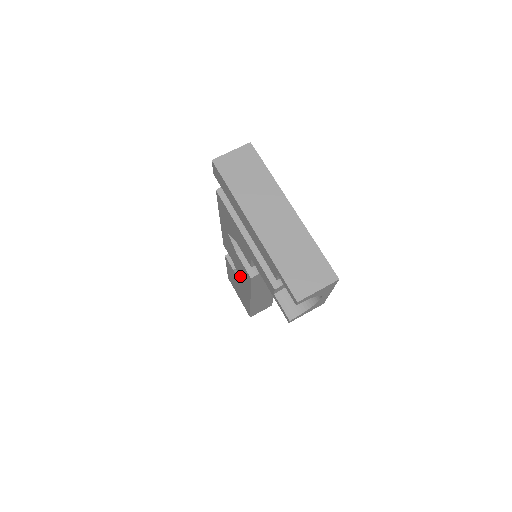
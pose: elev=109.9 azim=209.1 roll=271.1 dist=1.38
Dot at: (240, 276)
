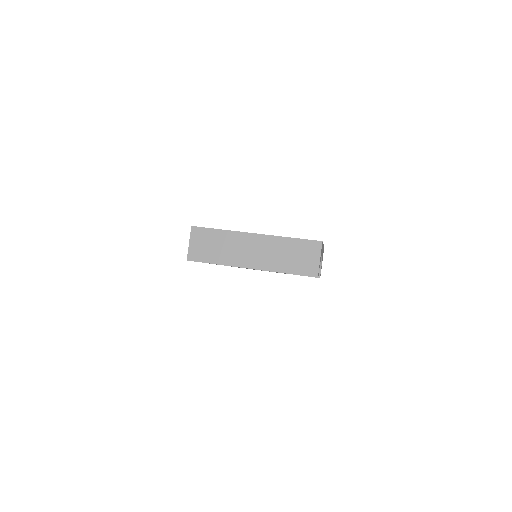
Dot at: occluded
